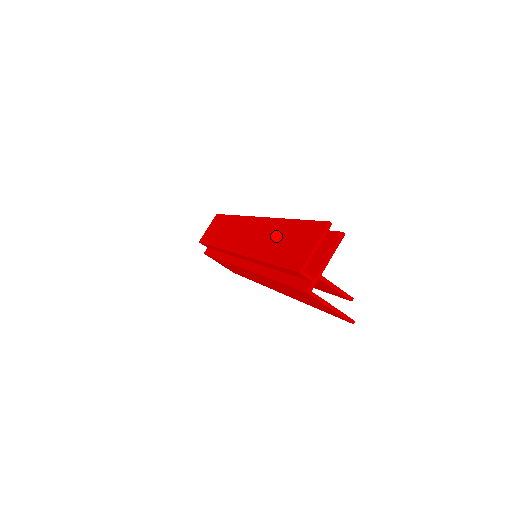
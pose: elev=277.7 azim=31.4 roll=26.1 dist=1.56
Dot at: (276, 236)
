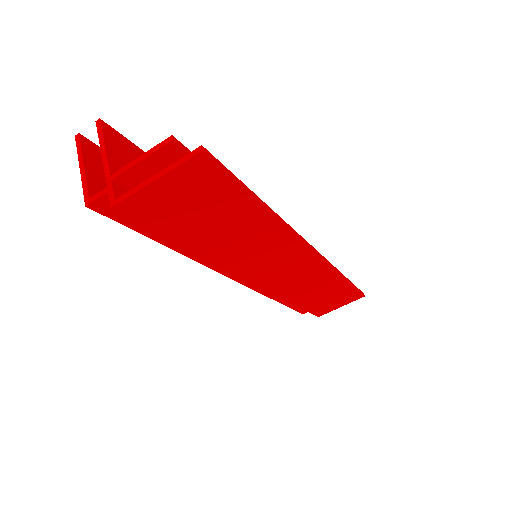
Dot at: occluded
